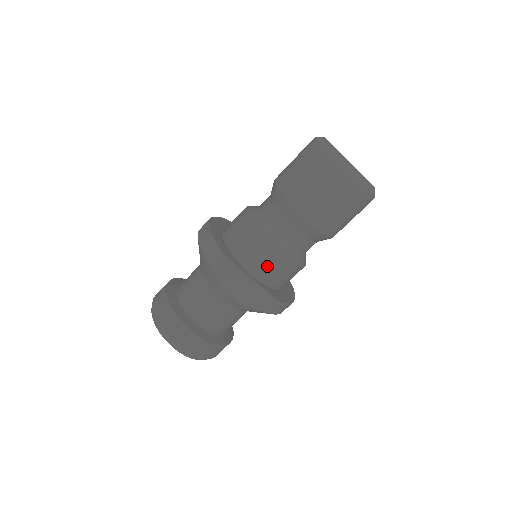
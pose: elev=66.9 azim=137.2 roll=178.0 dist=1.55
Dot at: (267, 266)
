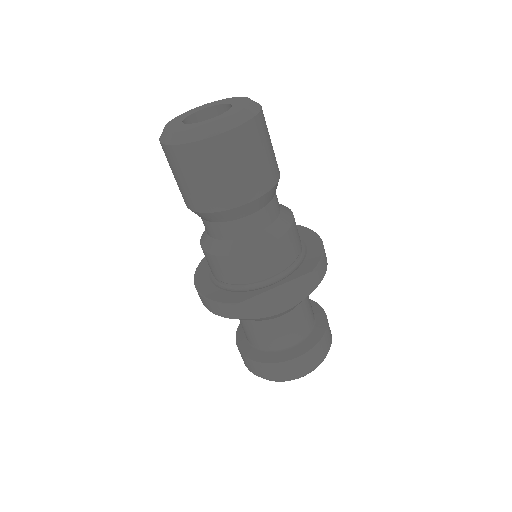
Dot at: (271, 264)
